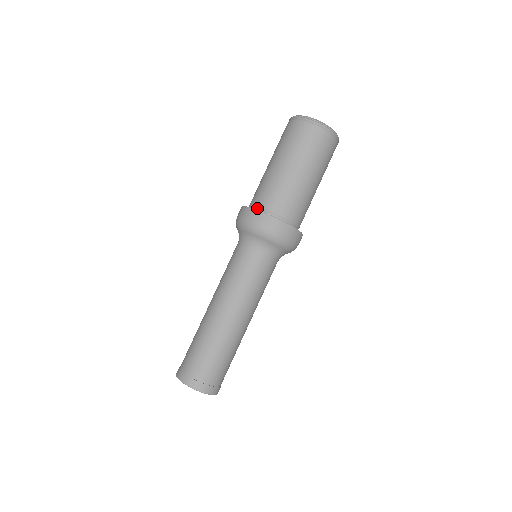
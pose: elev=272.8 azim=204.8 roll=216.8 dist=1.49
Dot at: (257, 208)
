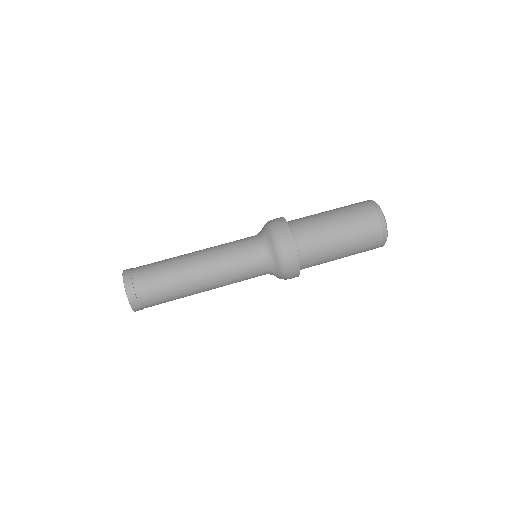
Dot at: (289, 225)
